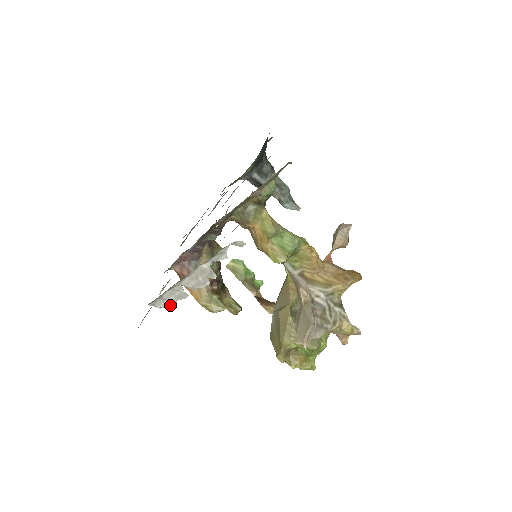
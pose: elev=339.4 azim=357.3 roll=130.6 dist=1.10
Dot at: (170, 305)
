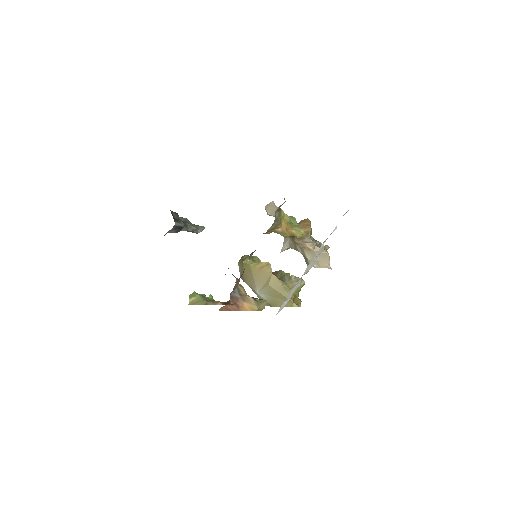
Dot at: (286, 303)
